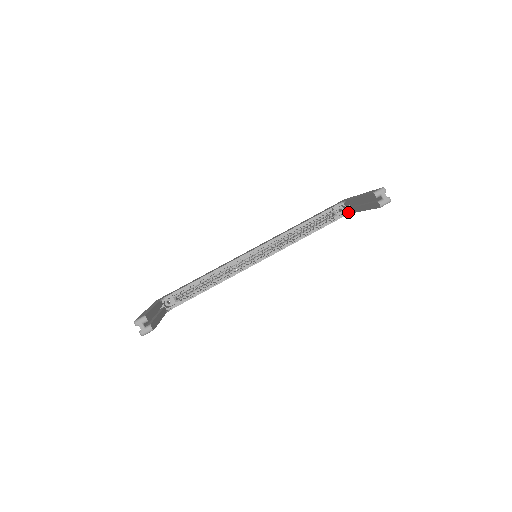
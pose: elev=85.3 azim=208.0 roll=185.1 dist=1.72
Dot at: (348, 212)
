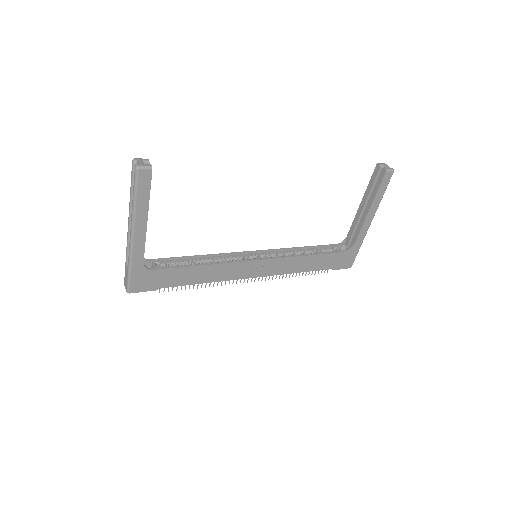
Dot at: (350, 250)
